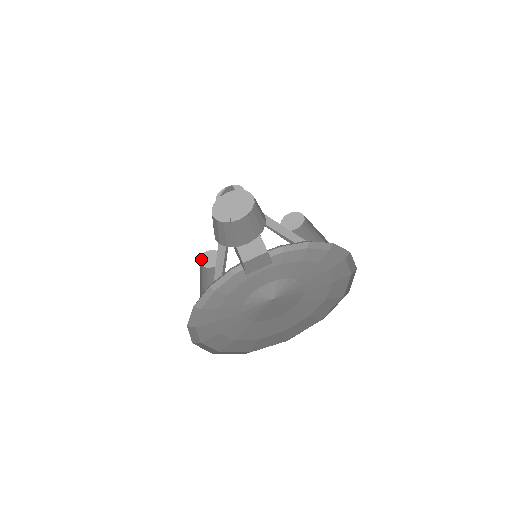
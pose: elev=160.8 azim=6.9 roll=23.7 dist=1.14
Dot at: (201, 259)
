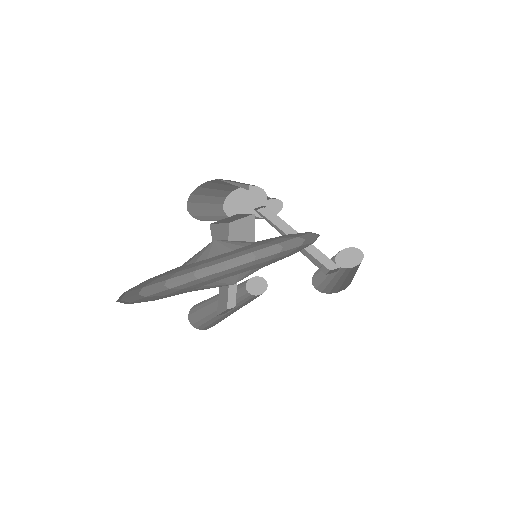
Dot at: (247, 284)
